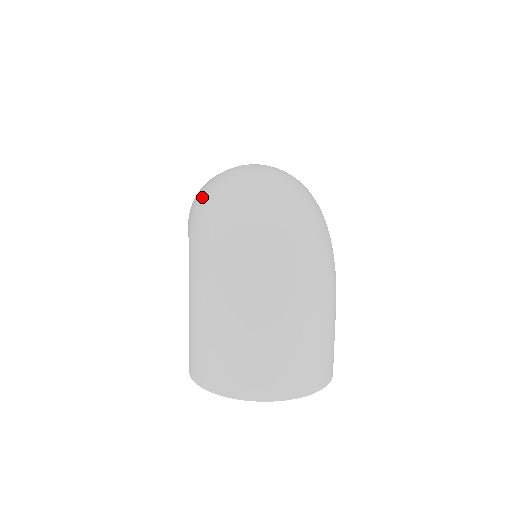
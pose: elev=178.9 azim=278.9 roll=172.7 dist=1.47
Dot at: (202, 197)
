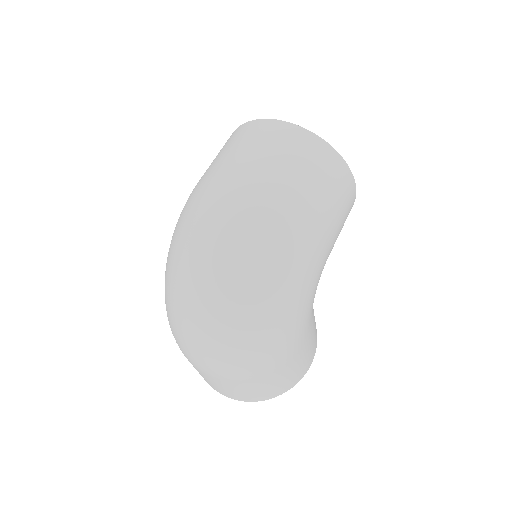
Dot at: occluded
